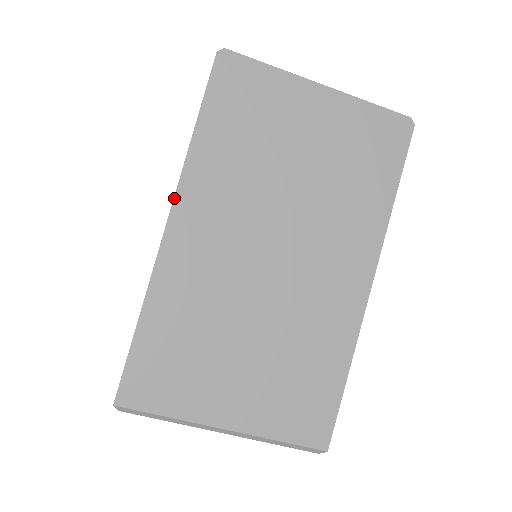
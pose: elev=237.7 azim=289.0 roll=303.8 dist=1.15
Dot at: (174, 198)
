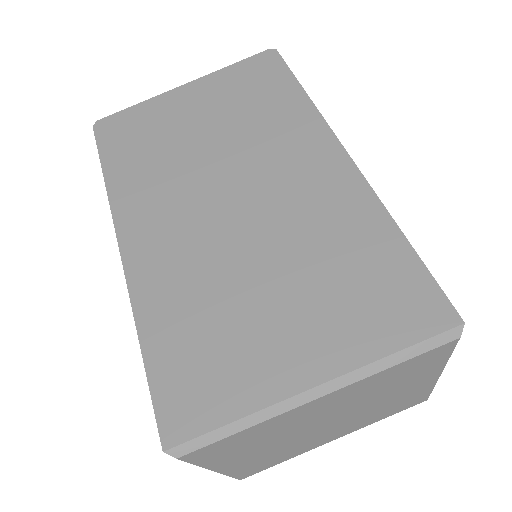
Dot at: (114, 227)
